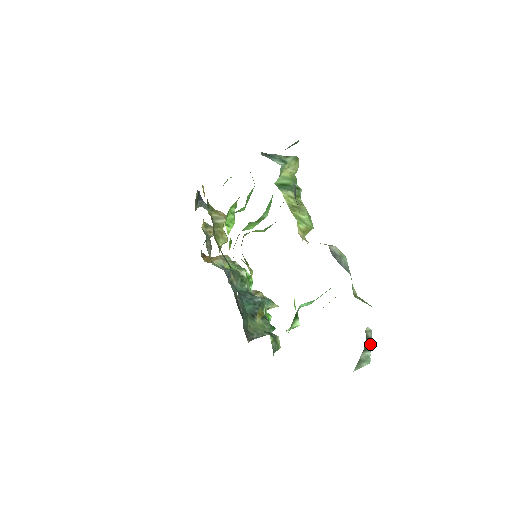
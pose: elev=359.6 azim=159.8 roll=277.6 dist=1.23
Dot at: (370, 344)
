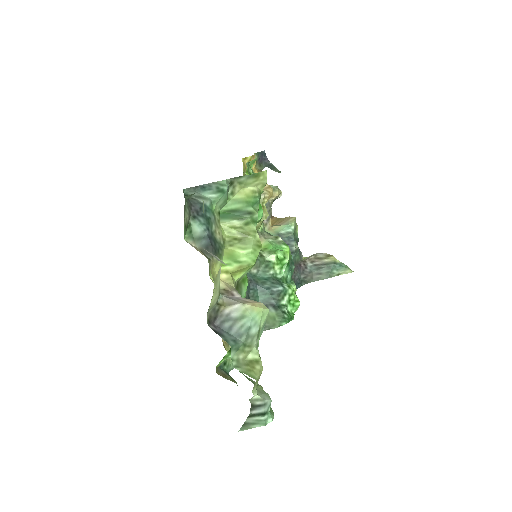
Dot at: (261, 410)
